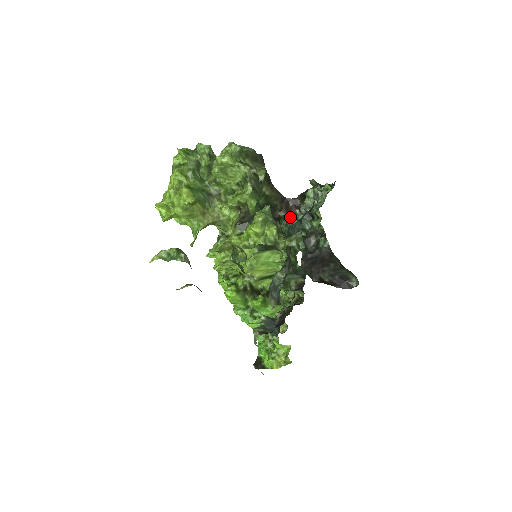
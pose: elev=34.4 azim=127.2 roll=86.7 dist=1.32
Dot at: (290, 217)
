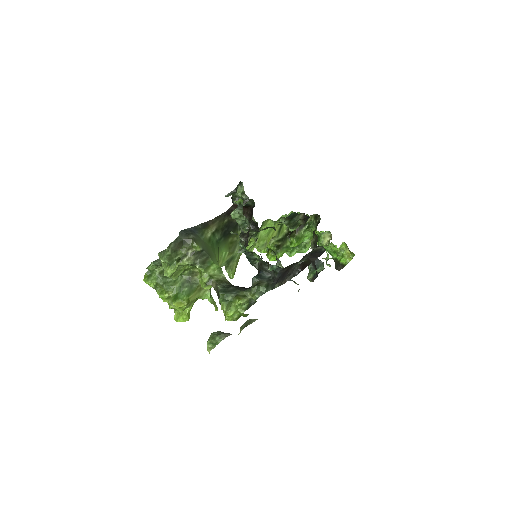
Dot at: occluded
